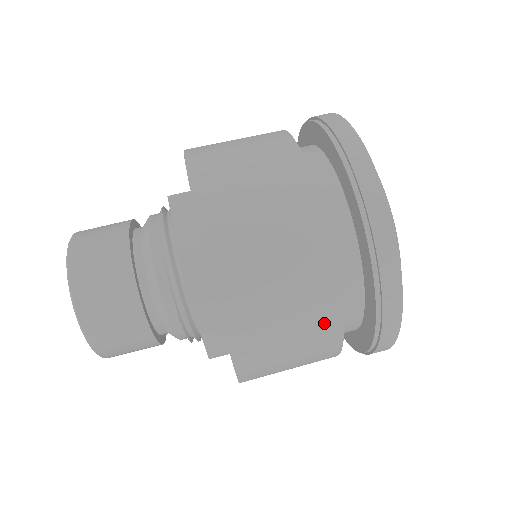
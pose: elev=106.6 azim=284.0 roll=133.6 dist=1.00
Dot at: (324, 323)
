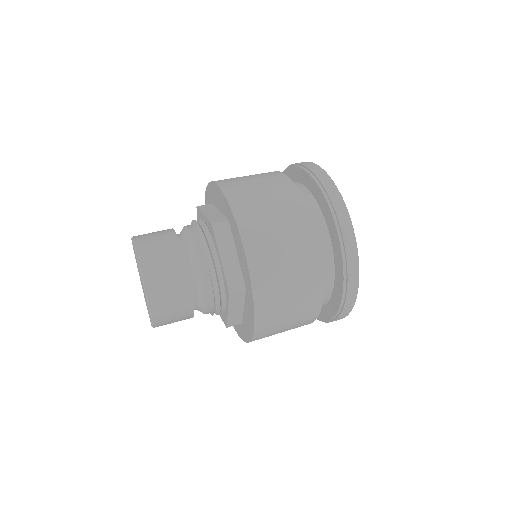
Dot at: (310, 312)
